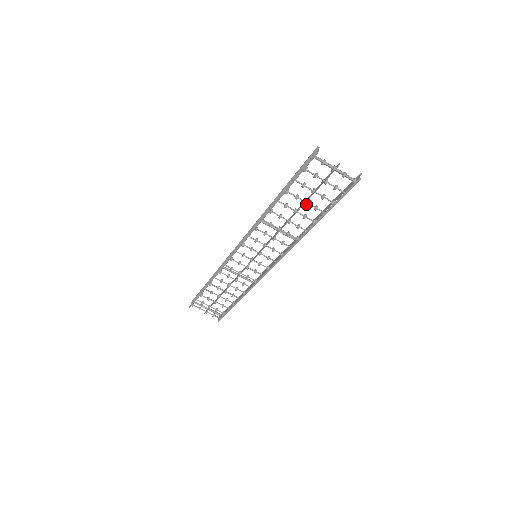
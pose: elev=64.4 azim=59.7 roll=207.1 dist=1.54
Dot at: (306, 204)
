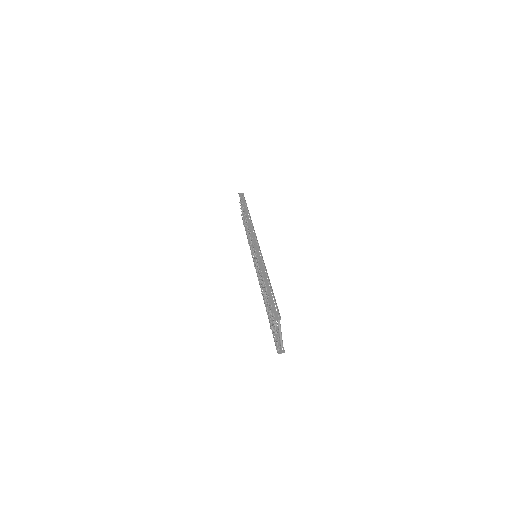
Dot at: (266, 306)
